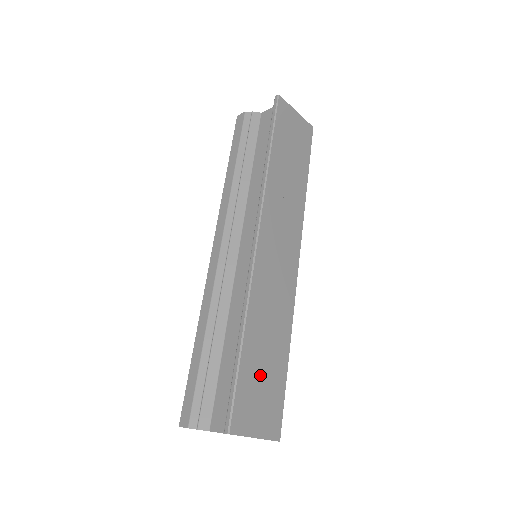
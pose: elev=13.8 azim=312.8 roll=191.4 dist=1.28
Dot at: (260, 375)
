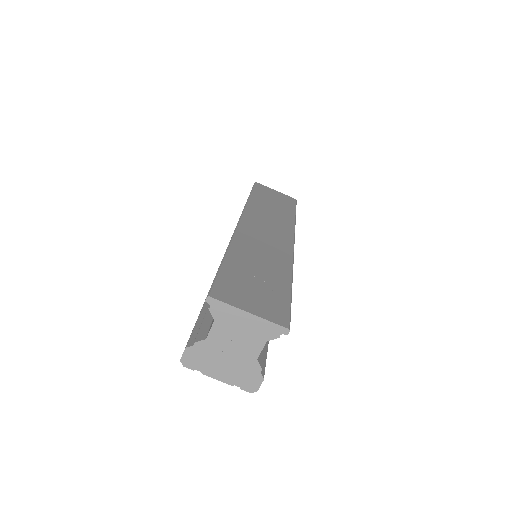
Dot at: (251, 279)
